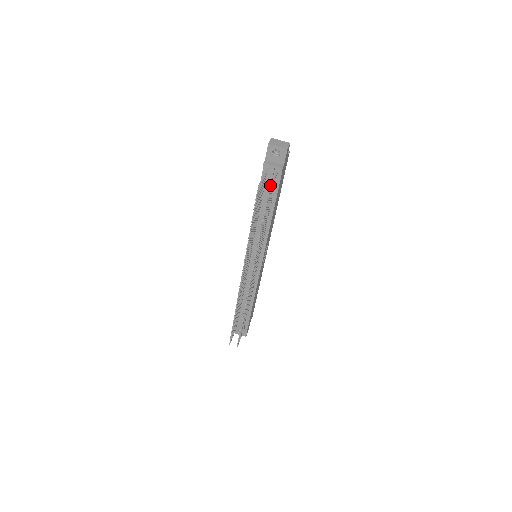
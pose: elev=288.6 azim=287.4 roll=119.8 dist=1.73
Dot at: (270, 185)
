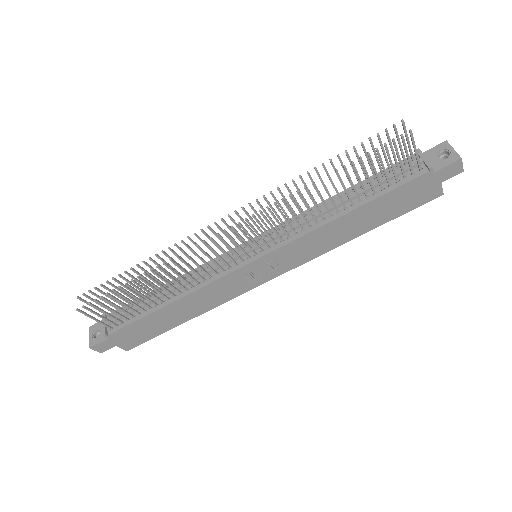
Dot at: (413, 137)
